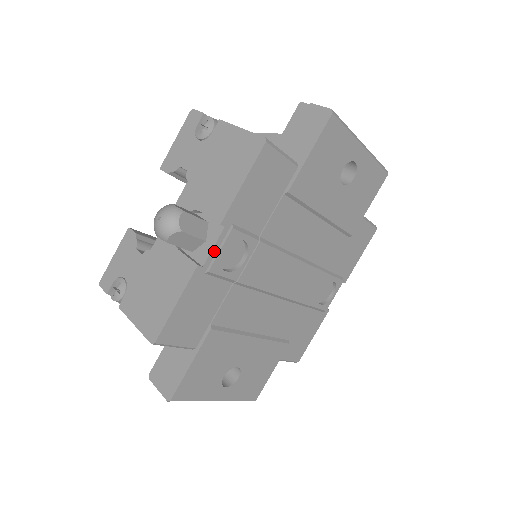
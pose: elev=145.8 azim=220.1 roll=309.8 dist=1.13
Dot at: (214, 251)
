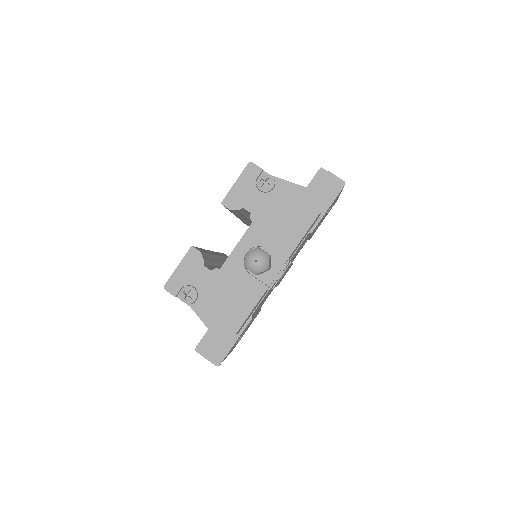
Dot at: (276, 276)
